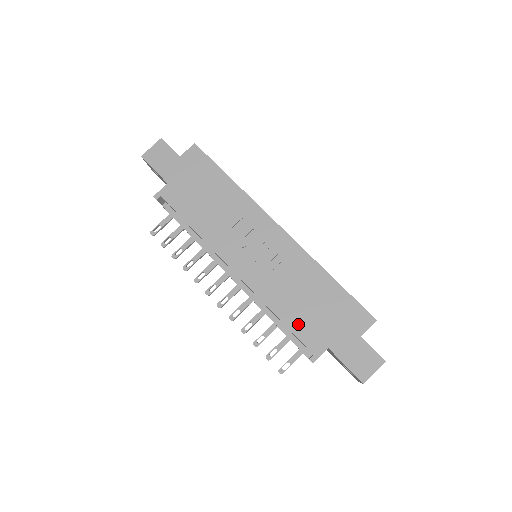
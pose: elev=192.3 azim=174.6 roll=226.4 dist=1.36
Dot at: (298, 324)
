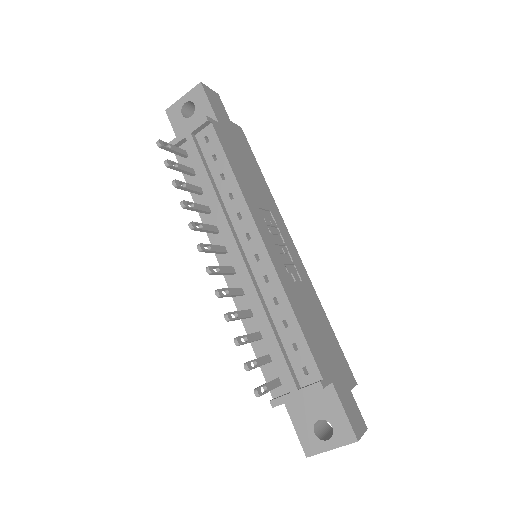
Dot at: (311, 338)
